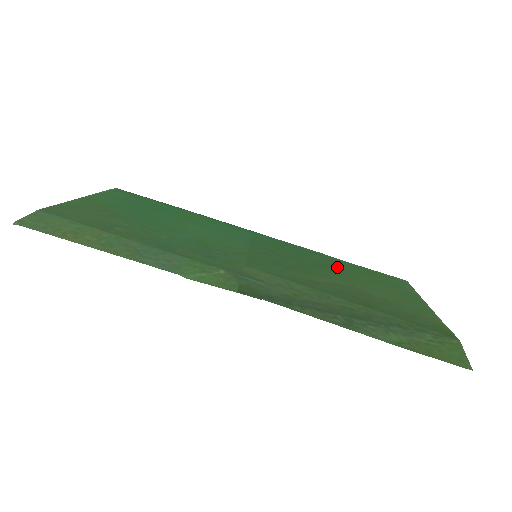
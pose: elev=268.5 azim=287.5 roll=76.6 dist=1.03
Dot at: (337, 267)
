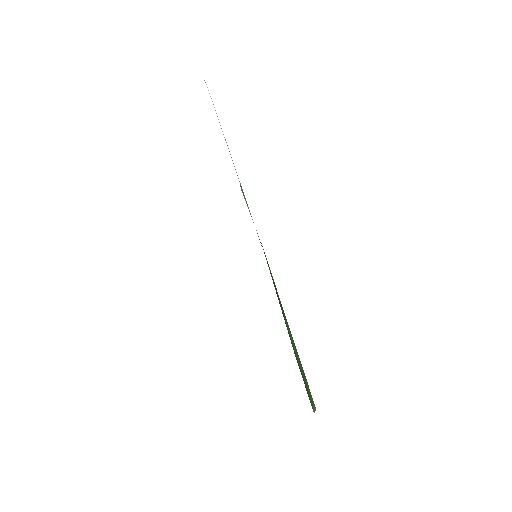
Dot at: occluded
